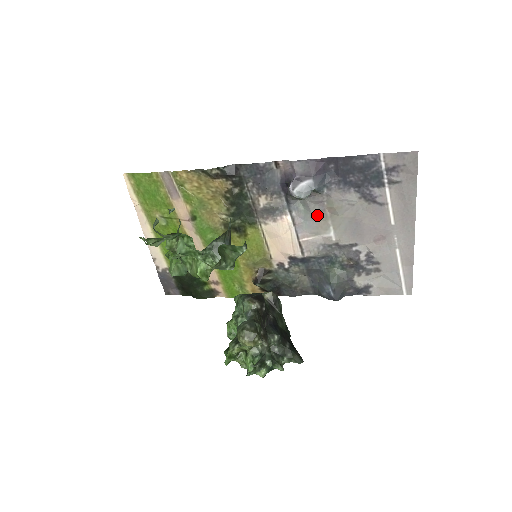
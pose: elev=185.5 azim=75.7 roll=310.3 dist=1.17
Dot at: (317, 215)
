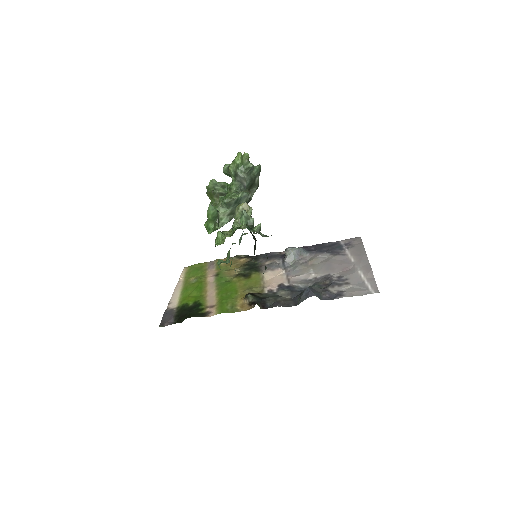
Dot at: (302, 266)
